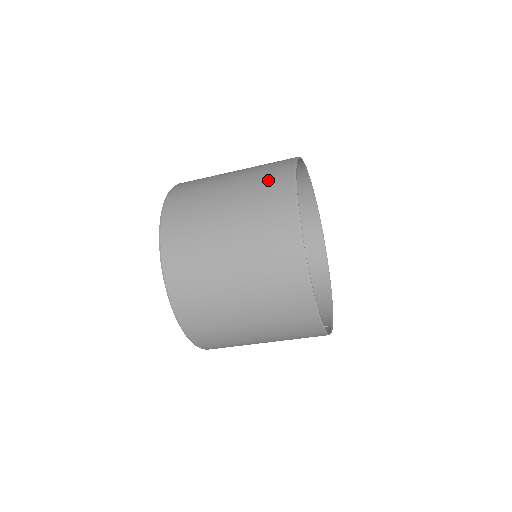
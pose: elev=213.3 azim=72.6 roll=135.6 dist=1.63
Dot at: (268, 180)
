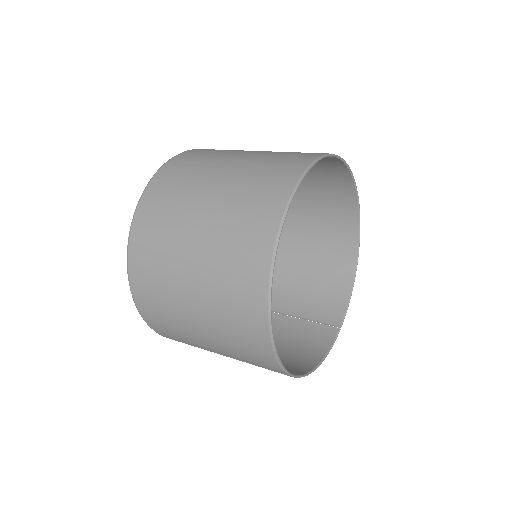
Dot at: (242, 242)
